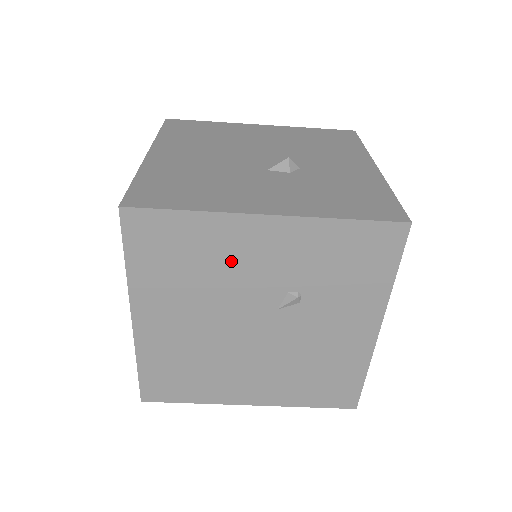
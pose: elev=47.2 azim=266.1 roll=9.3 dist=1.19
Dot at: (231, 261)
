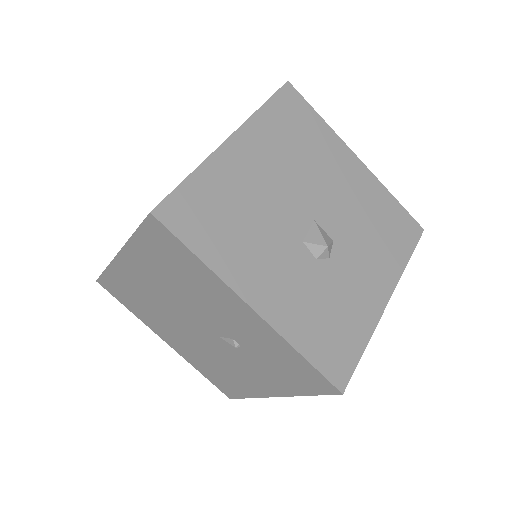
Dot at: (208, 298)
